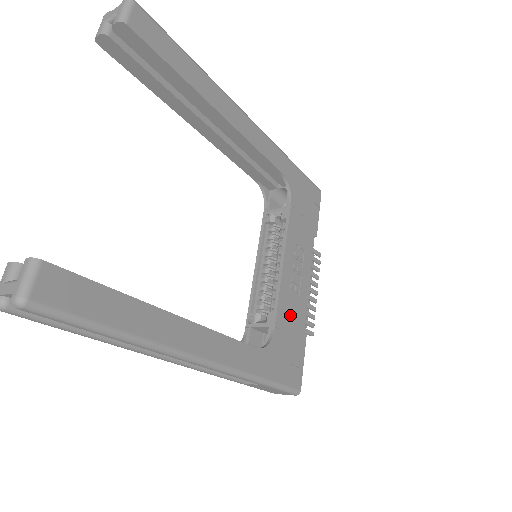
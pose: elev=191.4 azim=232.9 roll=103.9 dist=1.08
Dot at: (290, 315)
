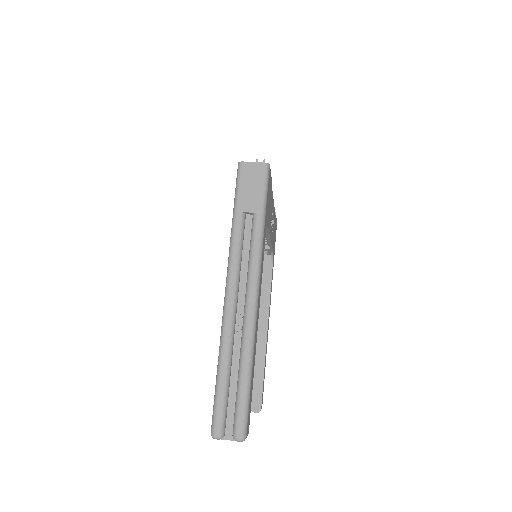
Dot at: (273, 233)
